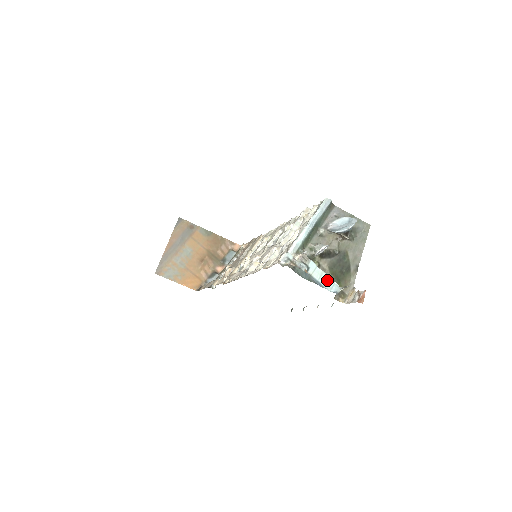
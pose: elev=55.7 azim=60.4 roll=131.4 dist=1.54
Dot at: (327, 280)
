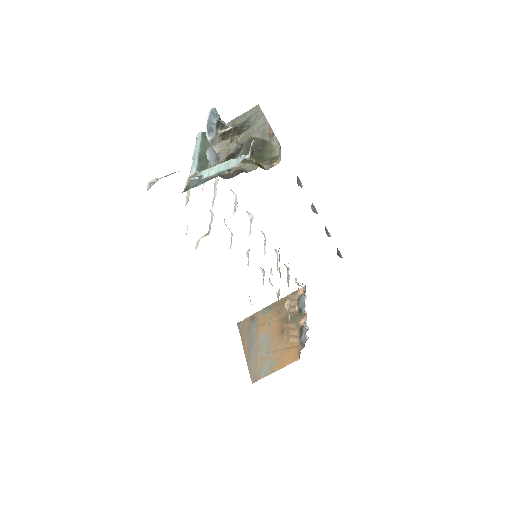
Dot at: (229, 164)
